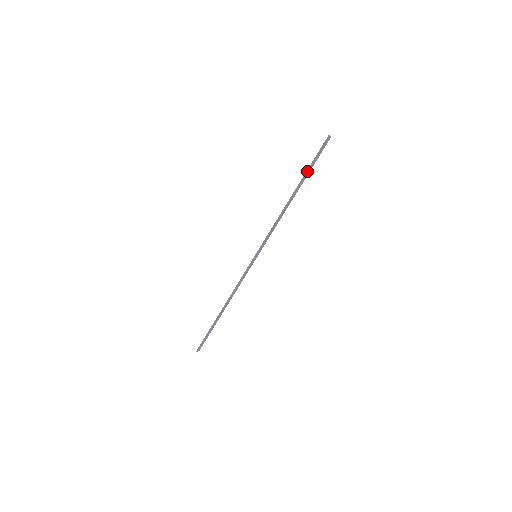
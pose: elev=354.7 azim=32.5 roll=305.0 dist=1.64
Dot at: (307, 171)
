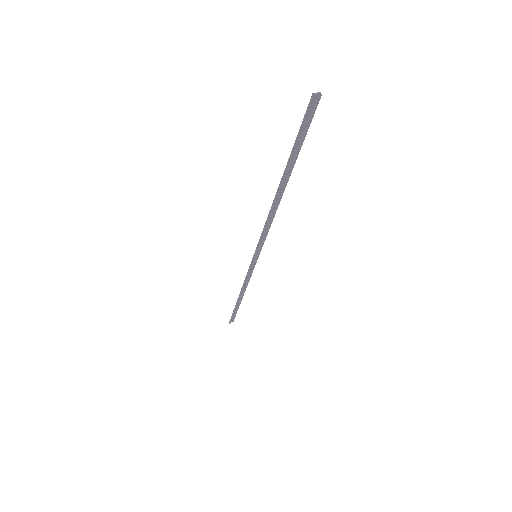
Dot at: (289, 158)
